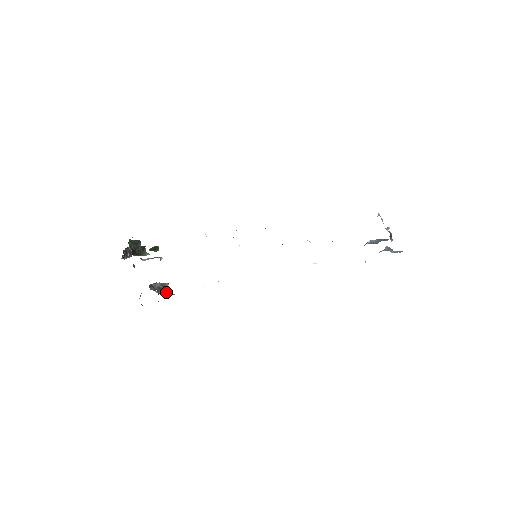
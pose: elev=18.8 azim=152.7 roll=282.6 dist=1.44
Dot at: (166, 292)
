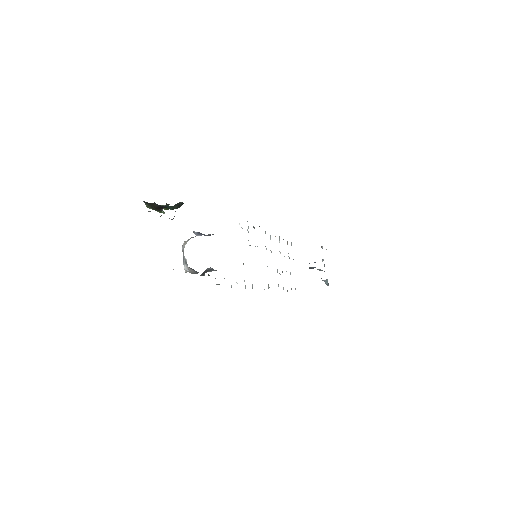
Dot at: (203, 275)
